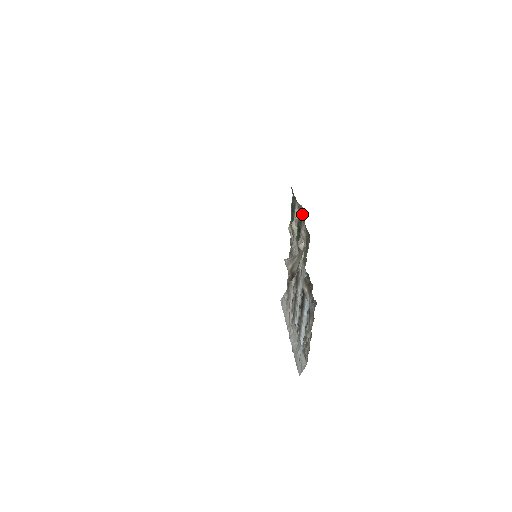
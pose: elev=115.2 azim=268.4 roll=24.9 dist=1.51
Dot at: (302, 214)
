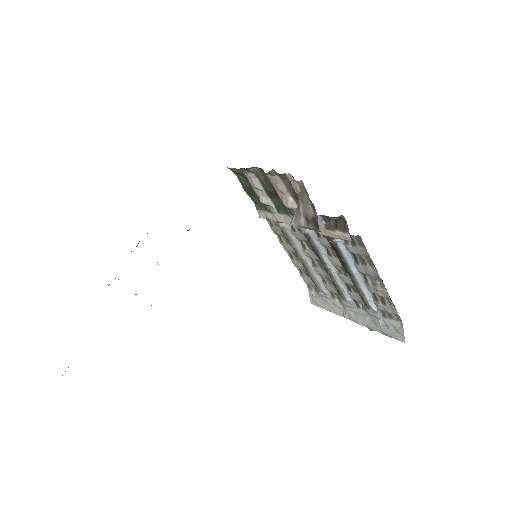
Dot at: (263, 175)
